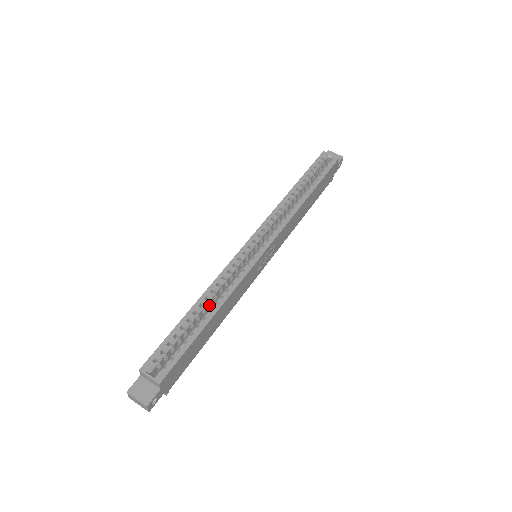
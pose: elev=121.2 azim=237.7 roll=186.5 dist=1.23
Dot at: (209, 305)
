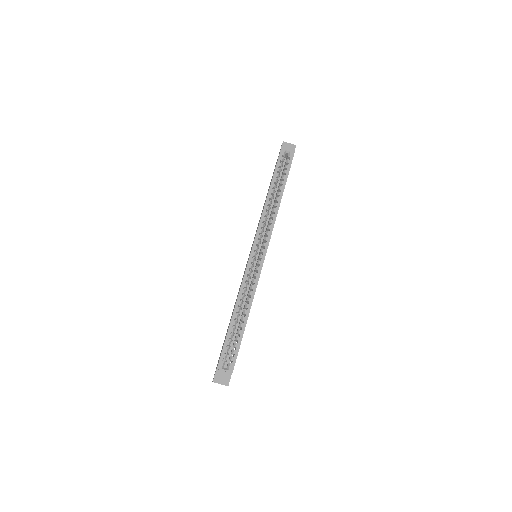
Dot at: (241, 309)
